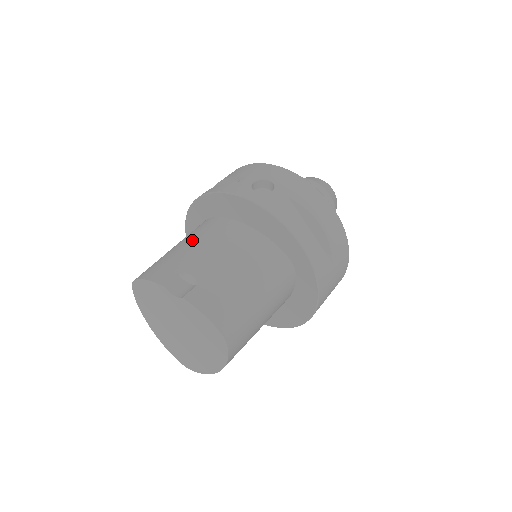
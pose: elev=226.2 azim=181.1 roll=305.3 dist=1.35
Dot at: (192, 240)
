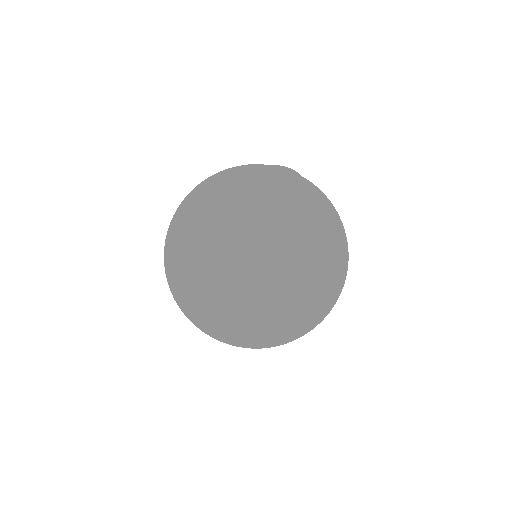
Dot at: occluded
